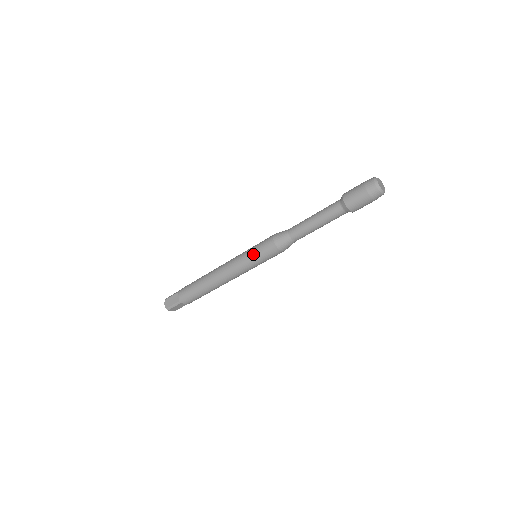
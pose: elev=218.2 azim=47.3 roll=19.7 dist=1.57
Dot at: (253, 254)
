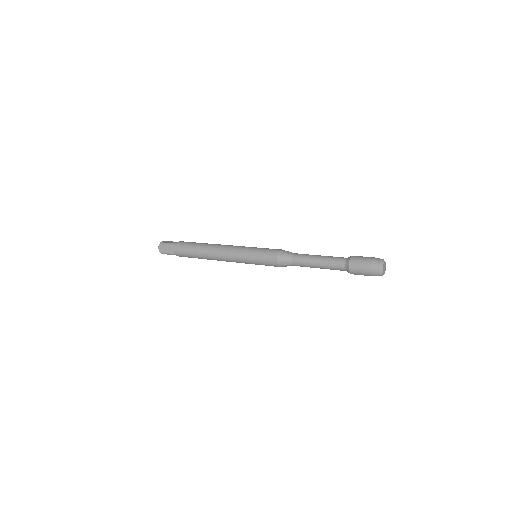
Dot at: (255, 259)
